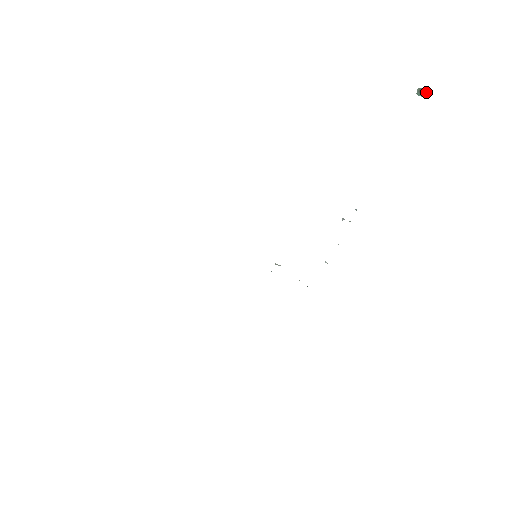
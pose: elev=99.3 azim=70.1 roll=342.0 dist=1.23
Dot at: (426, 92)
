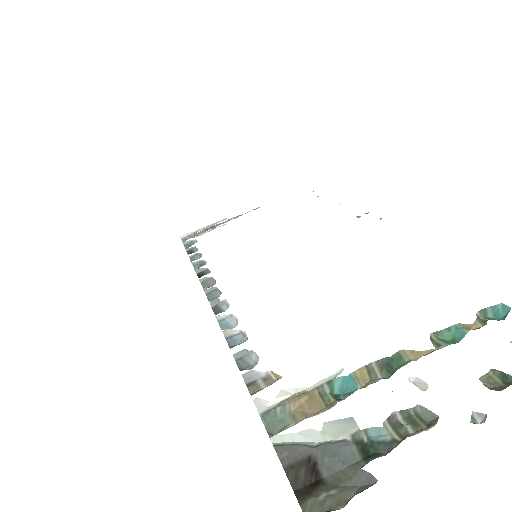
Dot at: out of frame
